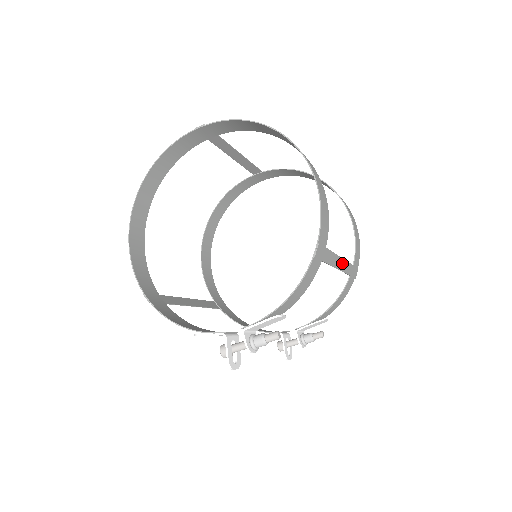
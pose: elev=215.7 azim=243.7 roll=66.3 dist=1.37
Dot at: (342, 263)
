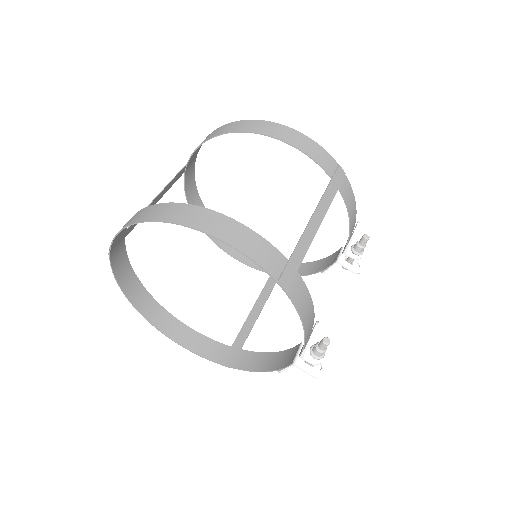
Dot at: (317, 214)
